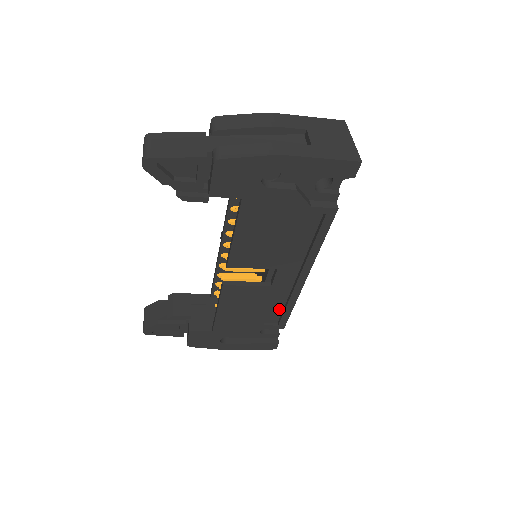
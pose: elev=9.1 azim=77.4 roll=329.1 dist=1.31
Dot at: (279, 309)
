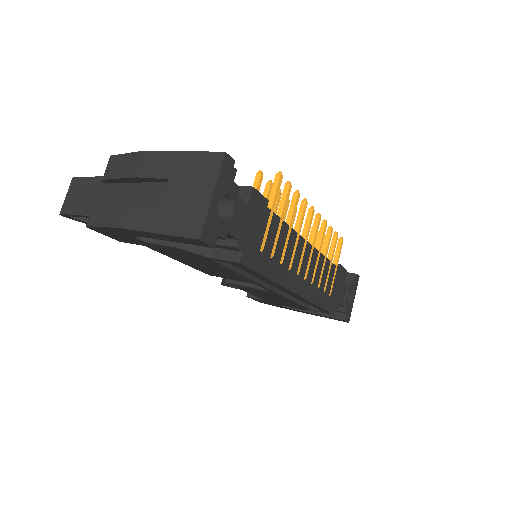
Dot at: occluded
